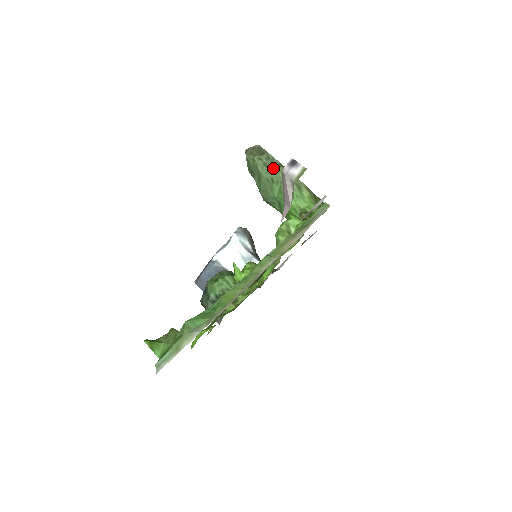
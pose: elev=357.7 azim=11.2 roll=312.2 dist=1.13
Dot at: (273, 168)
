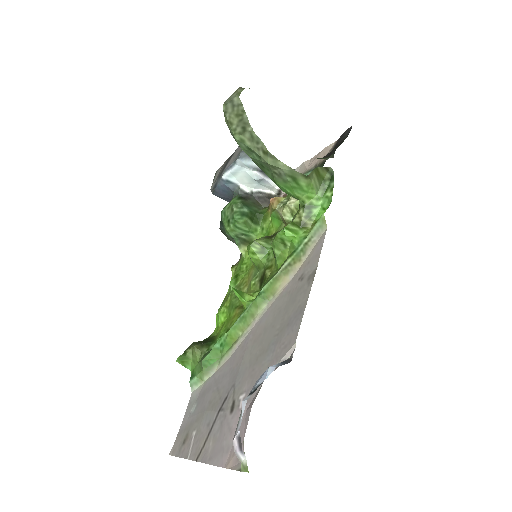
Dot at: (260, 157)
